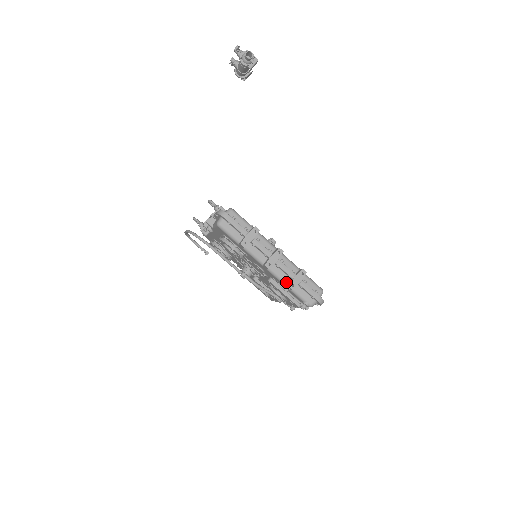
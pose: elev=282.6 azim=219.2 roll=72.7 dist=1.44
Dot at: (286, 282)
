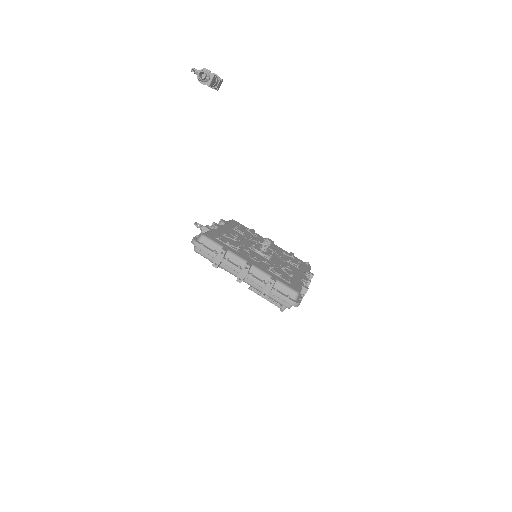
Dot at: (261, 290)
